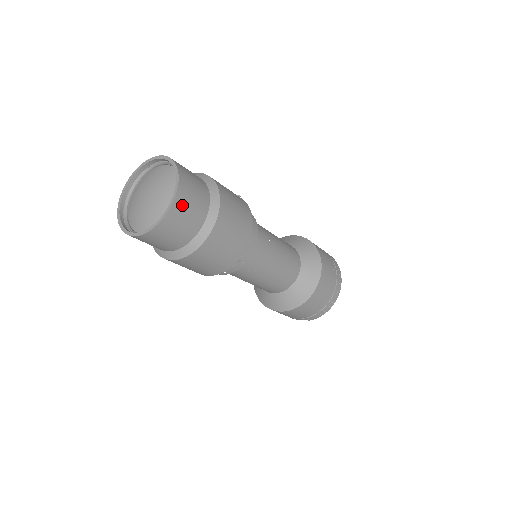
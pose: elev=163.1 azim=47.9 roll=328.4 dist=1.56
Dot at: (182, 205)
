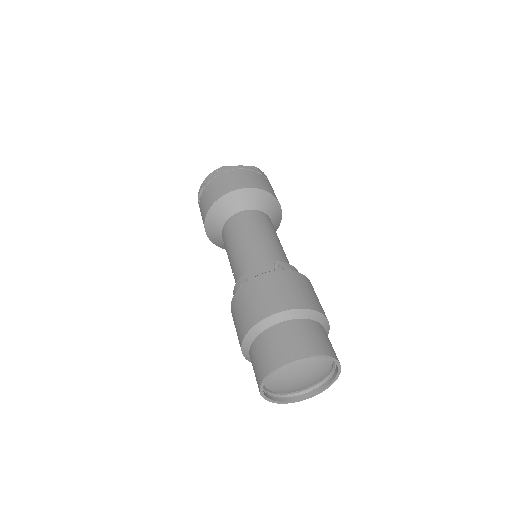
Dot at: occluded
